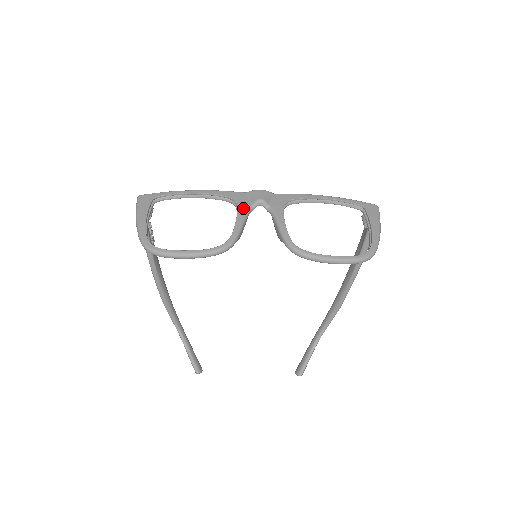
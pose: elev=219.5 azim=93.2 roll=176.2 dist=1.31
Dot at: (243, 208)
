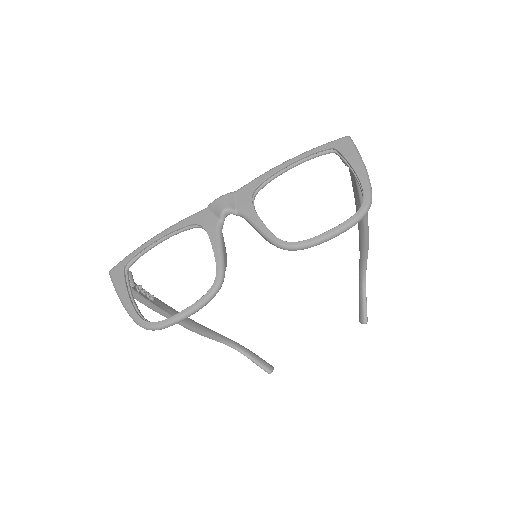
Dot at: (212, 229)
